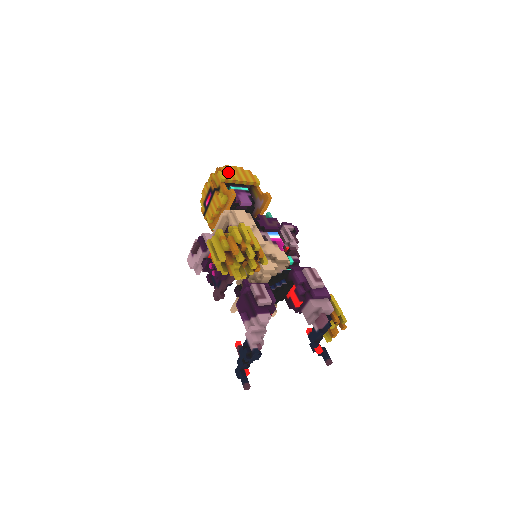
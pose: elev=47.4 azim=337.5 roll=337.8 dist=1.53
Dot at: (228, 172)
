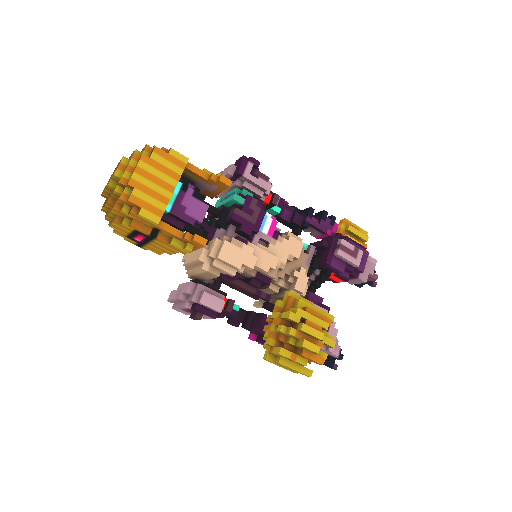
Dot at: (146, 197)
